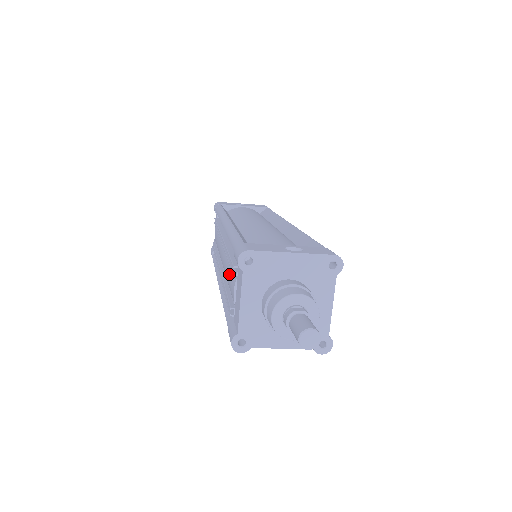
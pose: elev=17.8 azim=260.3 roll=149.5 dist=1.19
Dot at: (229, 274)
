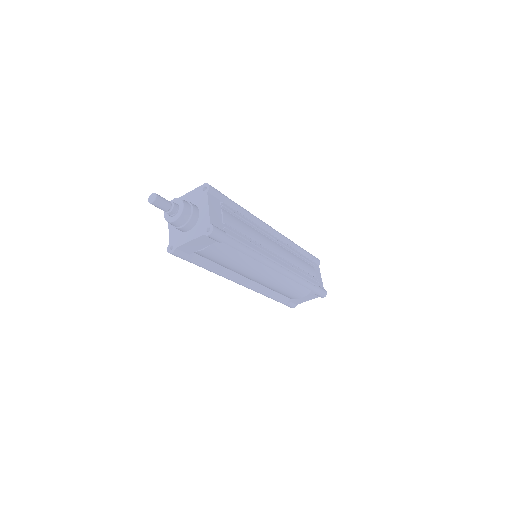
Dot at: occluded
